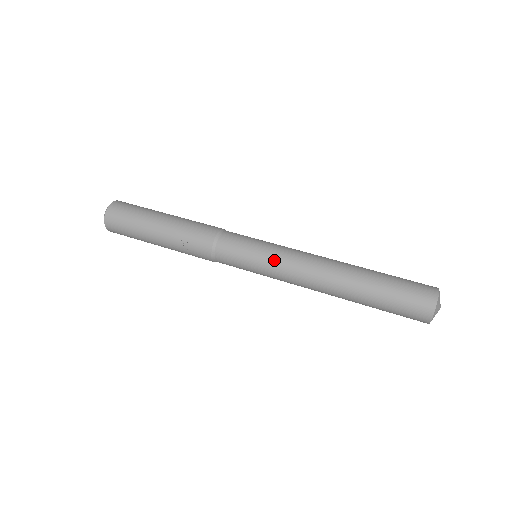
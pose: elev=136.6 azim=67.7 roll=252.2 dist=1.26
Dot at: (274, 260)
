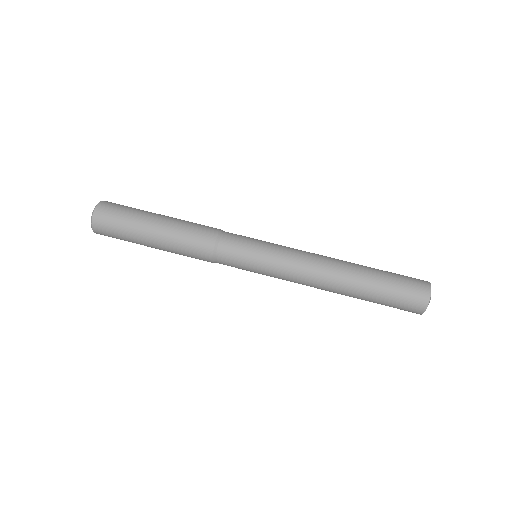
Dot at: (274, 277)
